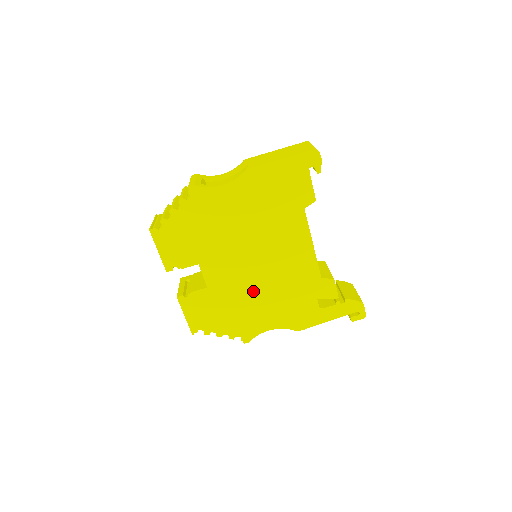
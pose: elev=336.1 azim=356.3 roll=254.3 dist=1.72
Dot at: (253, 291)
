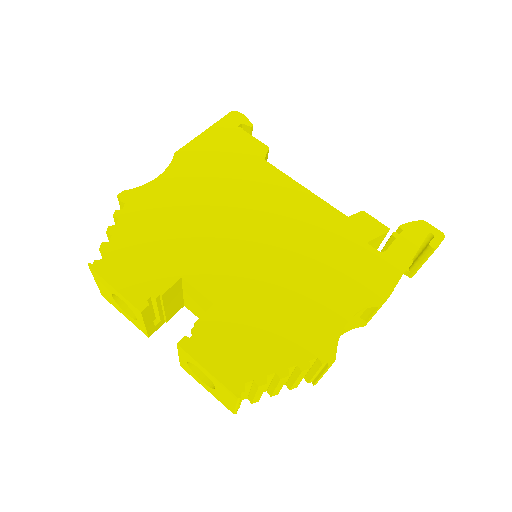
Dot at: (280, 276)
